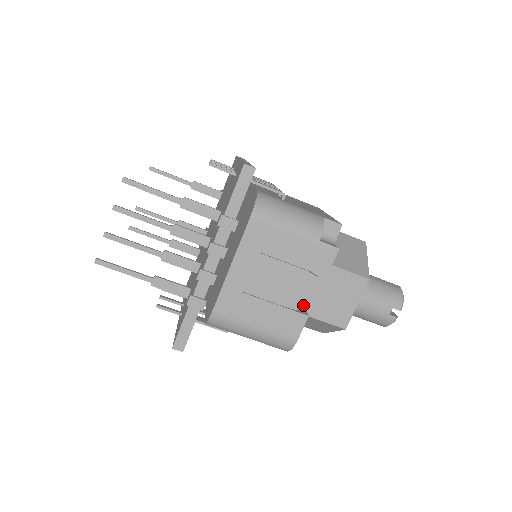
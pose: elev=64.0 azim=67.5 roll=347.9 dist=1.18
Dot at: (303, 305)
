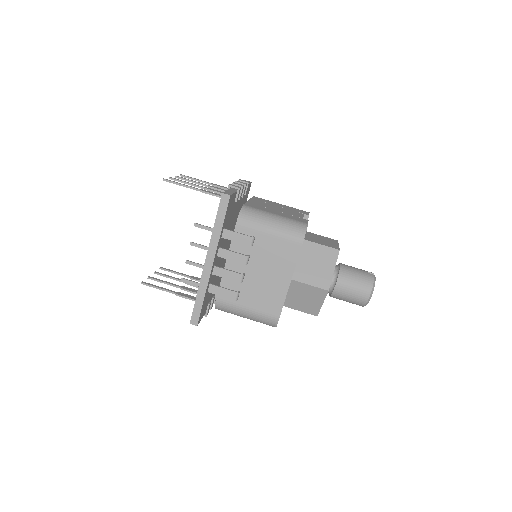
Dot at: (302, 217)
